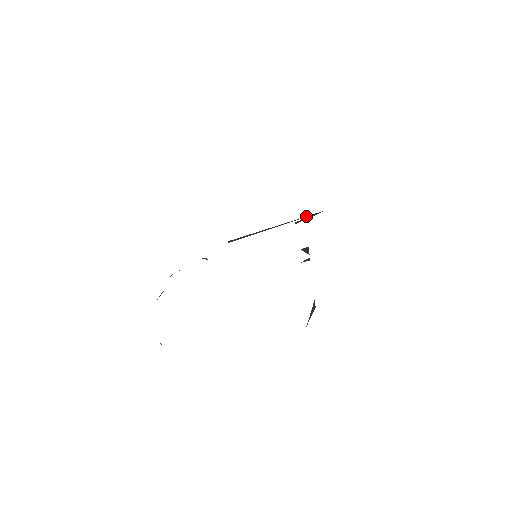
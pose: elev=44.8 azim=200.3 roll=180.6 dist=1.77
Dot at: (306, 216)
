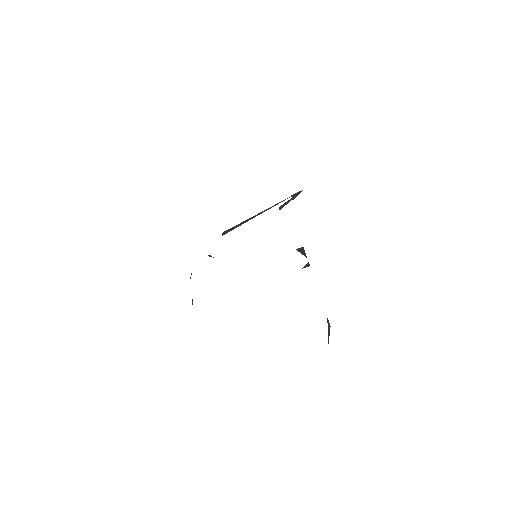
Dot at: (287, 198)
